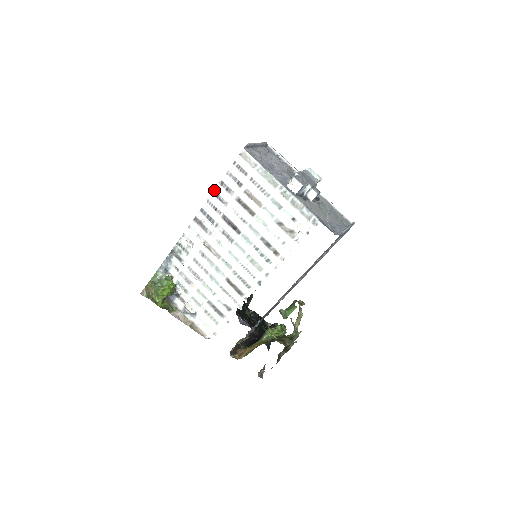
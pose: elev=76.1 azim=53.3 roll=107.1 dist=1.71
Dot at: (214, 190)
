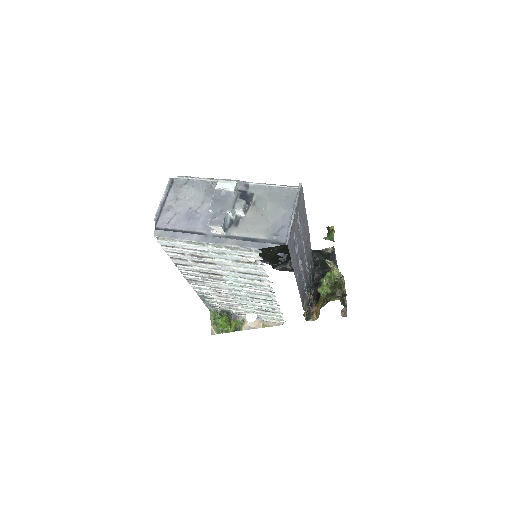
Dot at: occluded
